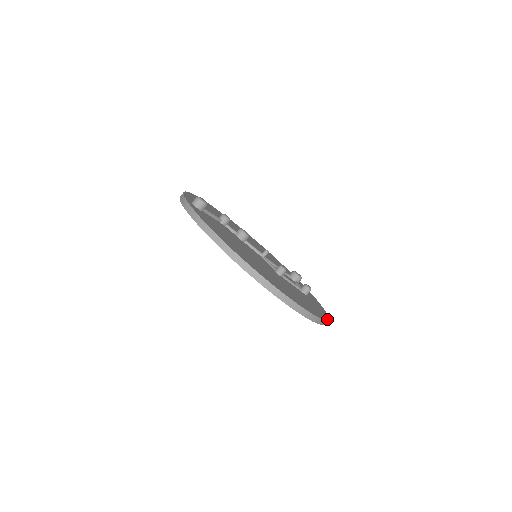
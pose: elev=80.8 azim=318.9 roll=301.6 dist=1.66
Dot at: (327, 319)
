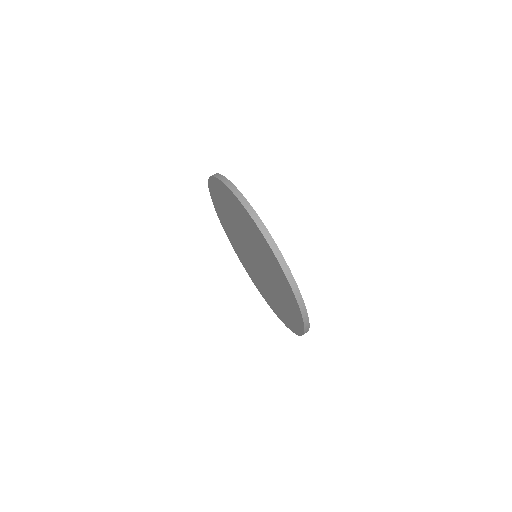
Dot at: (295, 281)
